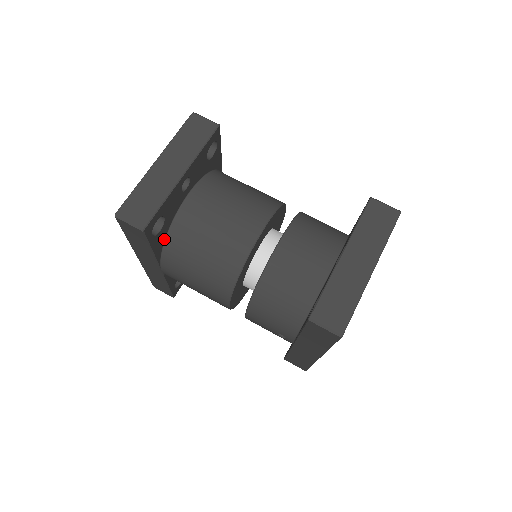
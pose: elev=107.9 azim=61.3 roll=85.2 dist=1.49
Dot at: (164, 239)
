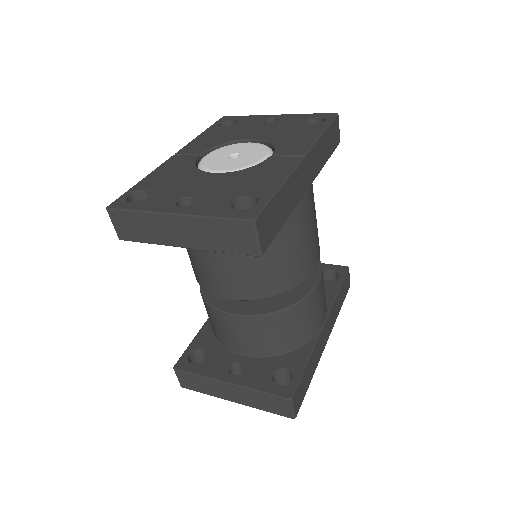
Dot at: occluded
